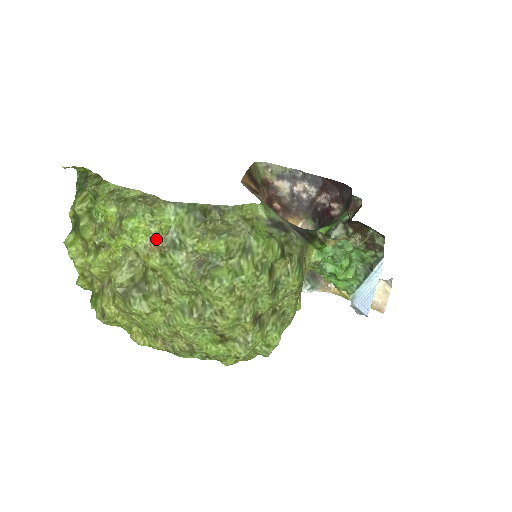
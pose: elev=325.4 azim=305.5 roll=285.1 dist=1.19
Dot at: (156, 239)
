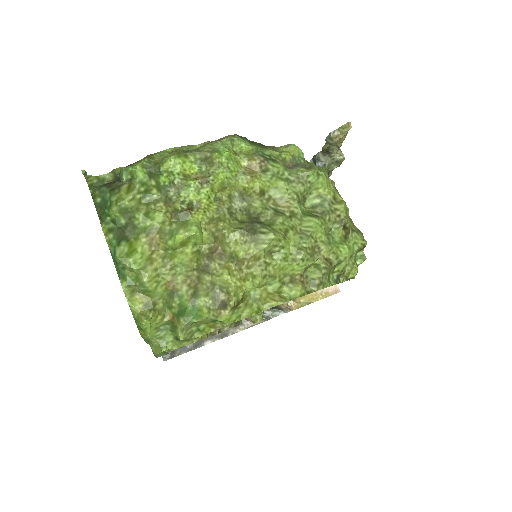
Dot at: (250, 160)
